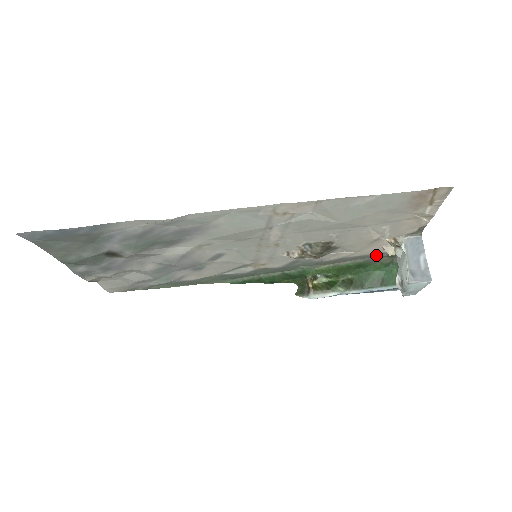
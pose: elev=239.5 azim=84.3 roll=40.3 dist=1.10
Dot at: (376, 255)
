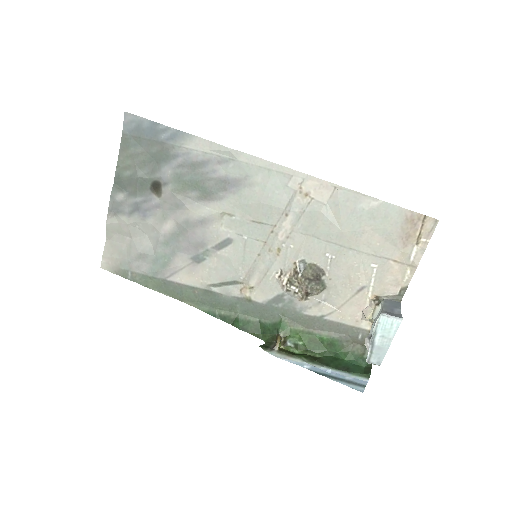
Dot at: (352, 332)
